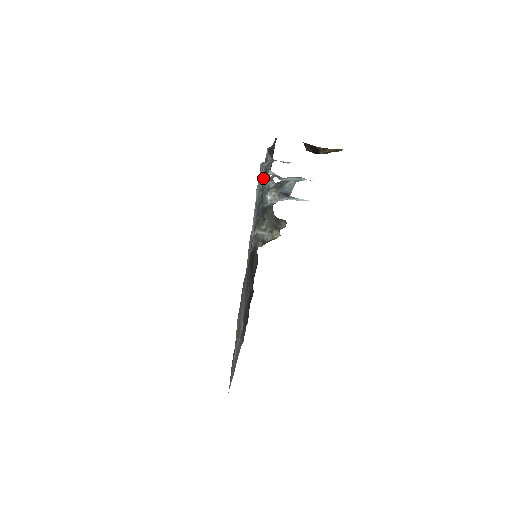
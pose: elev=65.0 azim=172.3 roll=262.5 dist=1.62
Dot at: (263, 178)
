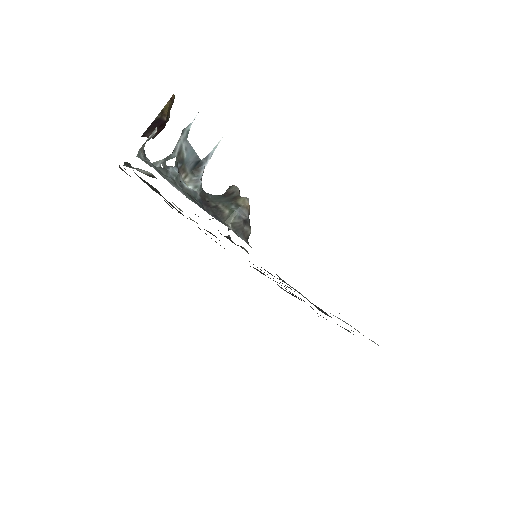
Dot at: (159, 172)
